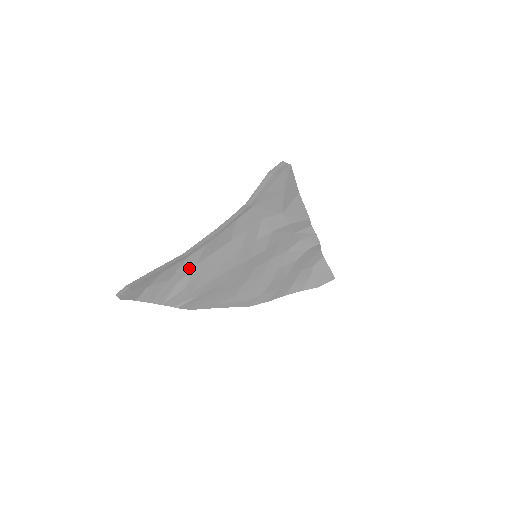
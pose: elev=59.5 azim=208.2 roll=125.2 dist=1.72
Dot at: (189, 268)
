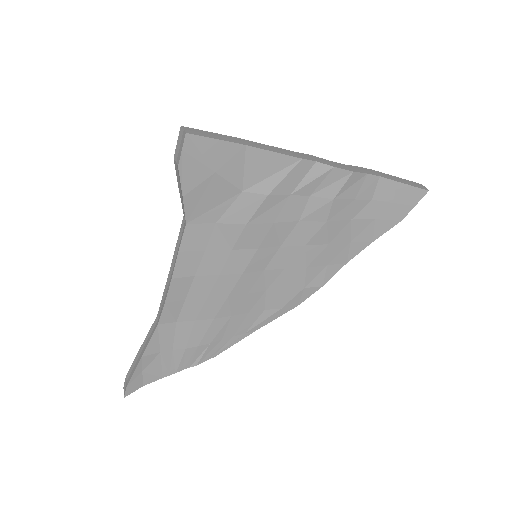
Dot at: (171, 330)
